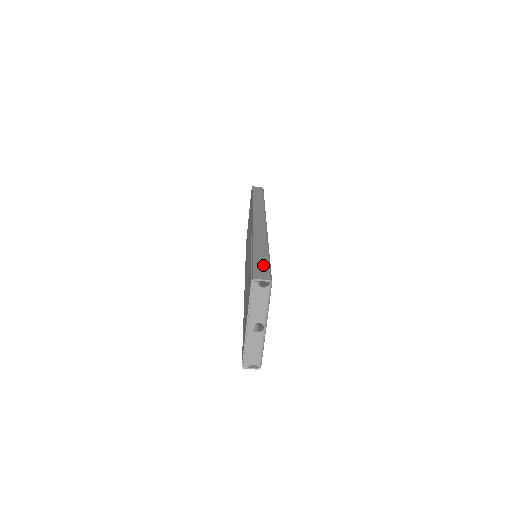
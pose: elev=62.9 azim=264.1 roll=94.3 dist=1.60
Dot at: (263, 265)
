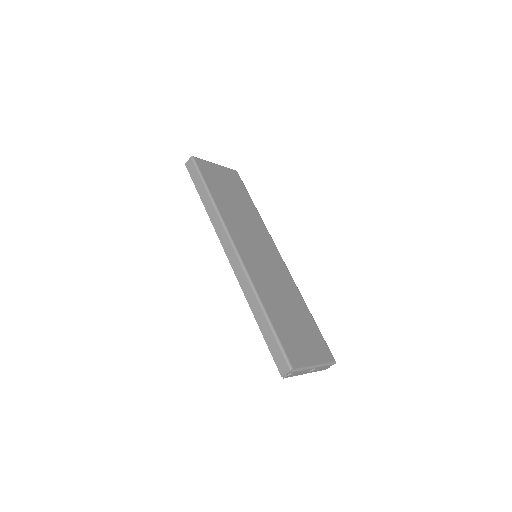
Dot at: (276, 349)
